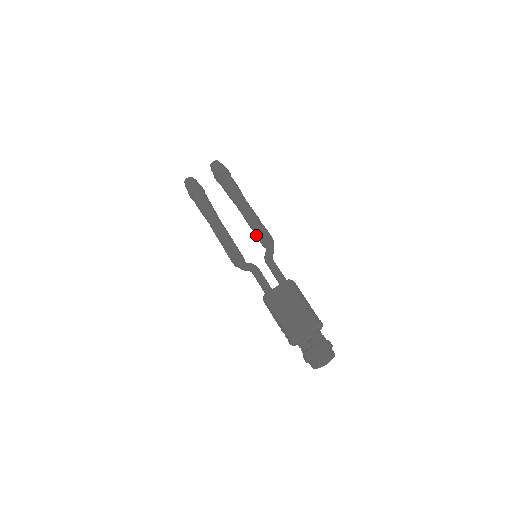
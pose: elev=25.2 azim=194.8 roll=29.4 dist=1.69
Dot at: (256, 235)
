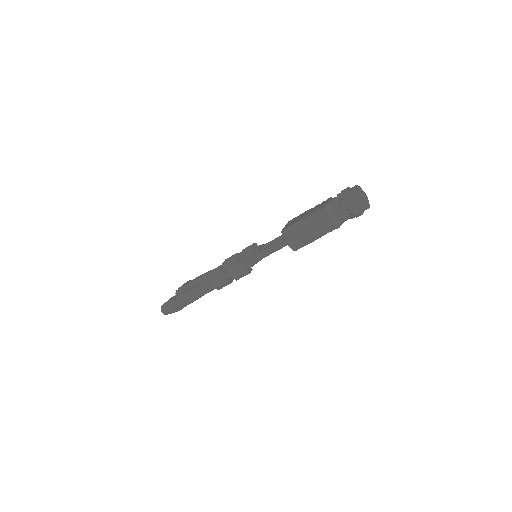
Dot at: (244, 252)
